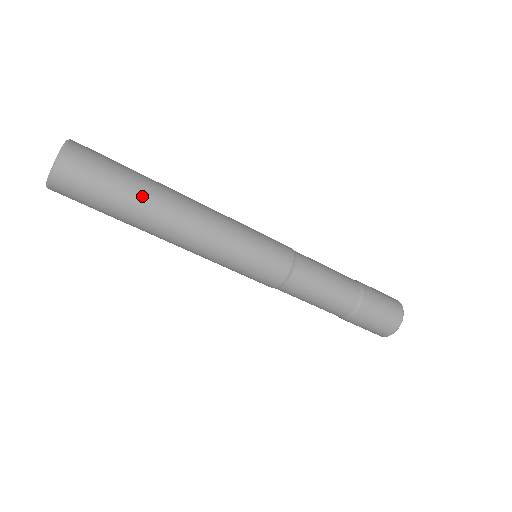
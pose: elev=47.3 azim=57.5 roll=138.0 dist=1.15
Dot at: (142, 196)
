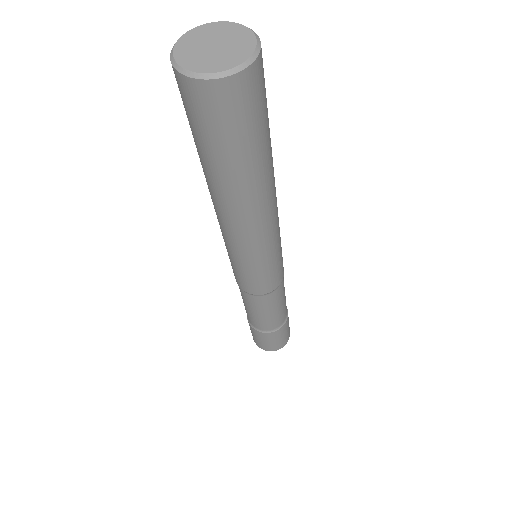
Dot at: (241, 178)
